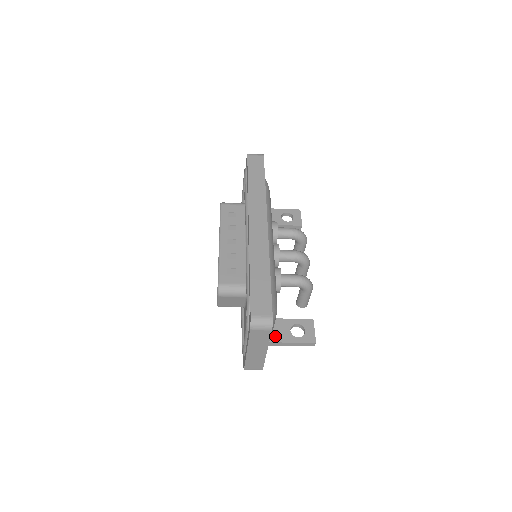
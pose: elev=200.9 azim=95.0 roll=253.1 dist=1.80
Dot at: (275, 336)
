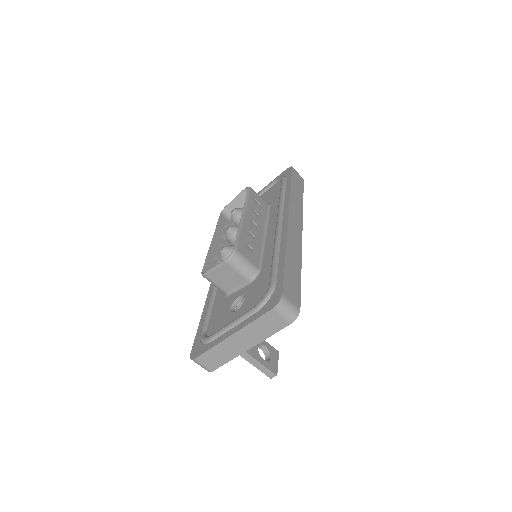
Dot at: occluded
